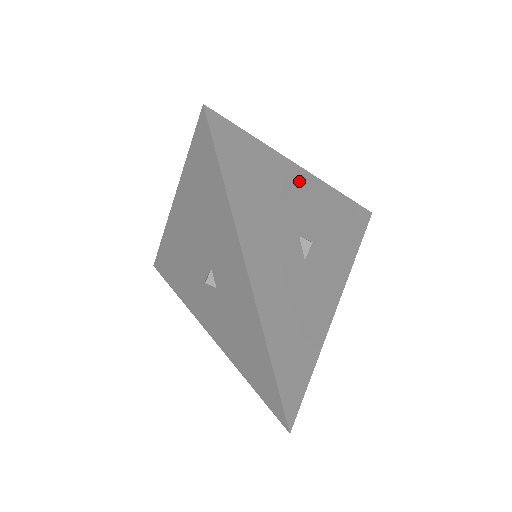
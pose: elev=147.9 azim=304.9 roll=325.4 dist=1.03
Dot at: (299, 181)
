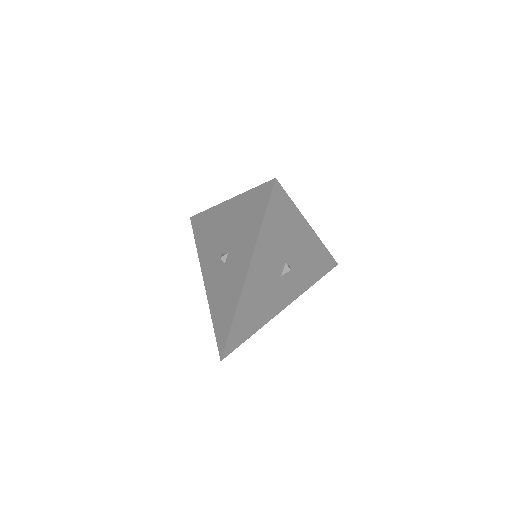
Dot at: (304, 232)
